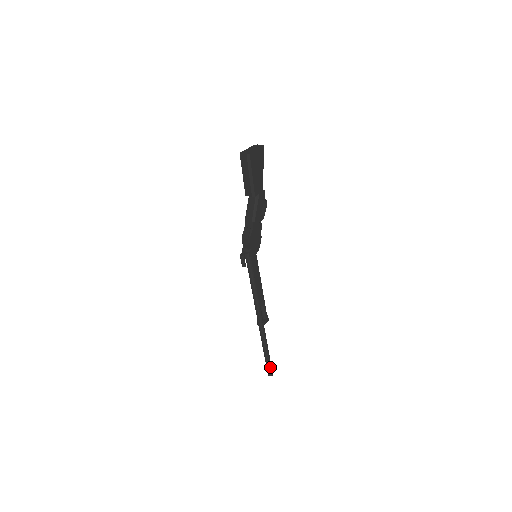
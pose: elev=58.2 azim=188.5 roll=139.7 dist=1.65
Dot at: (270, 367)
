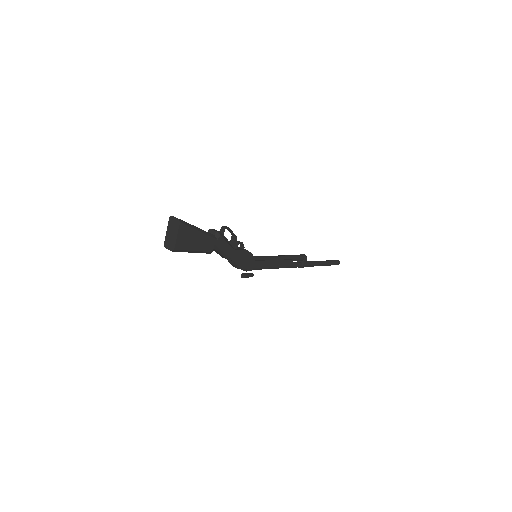
Dot at: (333, 264)
